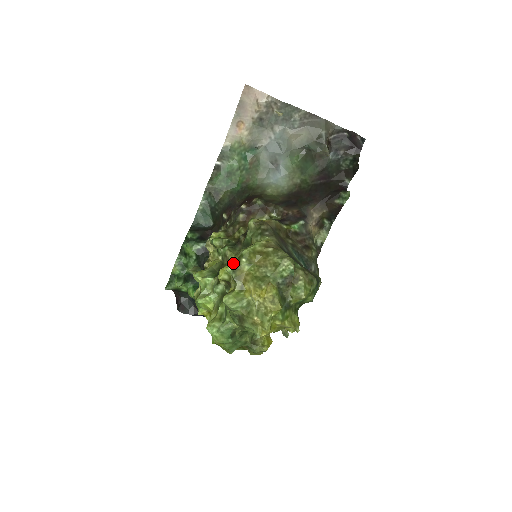
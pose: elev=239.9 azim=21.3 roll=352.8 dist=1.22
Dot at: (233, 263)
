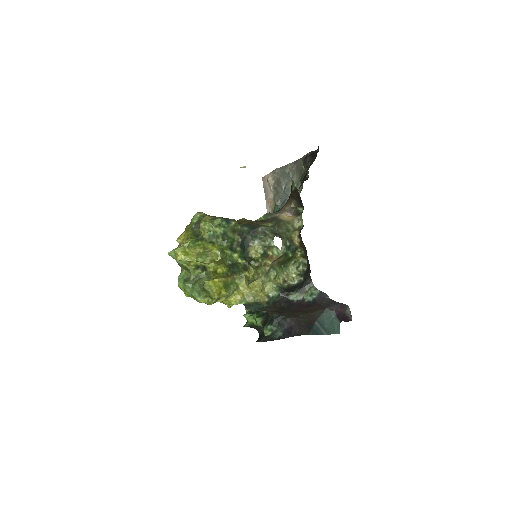
Dot at: occluded
